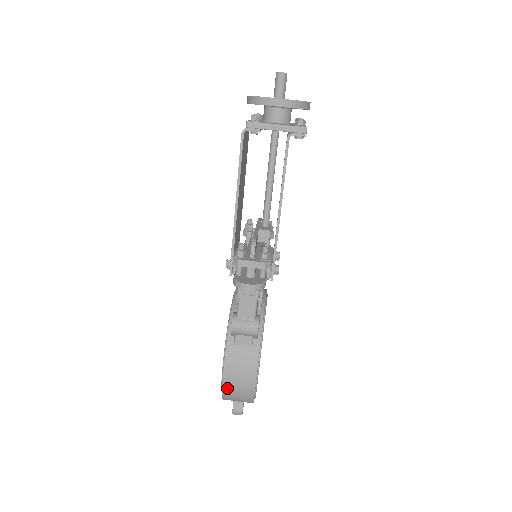
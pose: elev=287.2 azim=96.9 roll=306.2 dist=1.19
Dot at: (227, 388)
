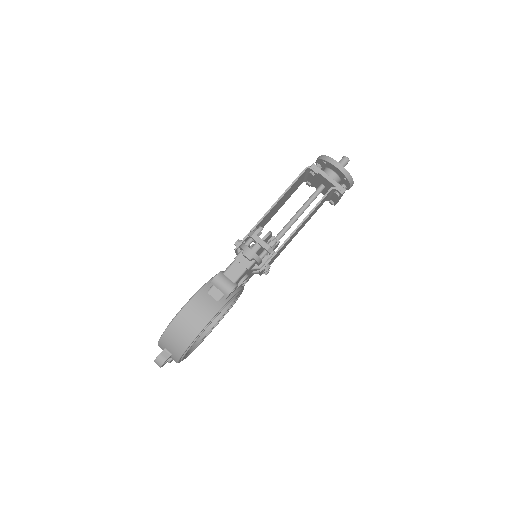
Dot at: (176, 322)
